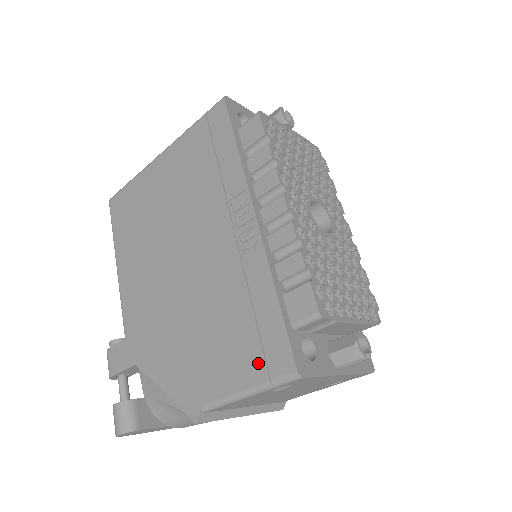
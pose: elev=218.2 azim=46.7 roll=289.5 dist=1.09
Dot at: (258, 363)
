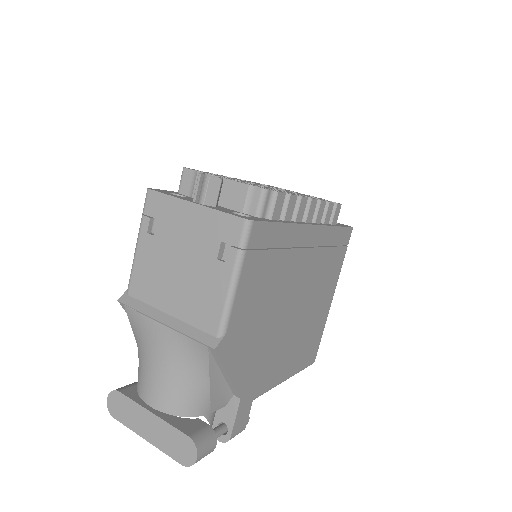
Dot at: occluded
